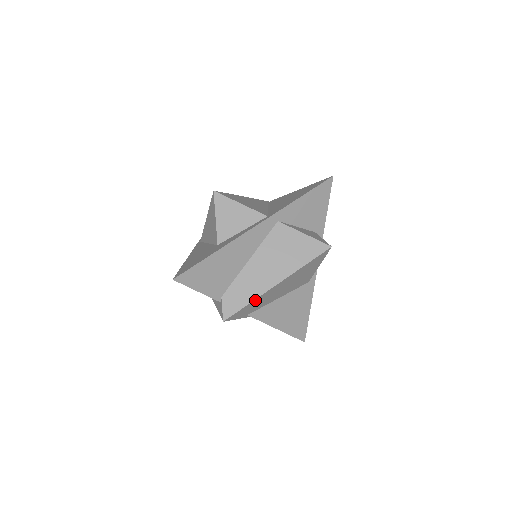
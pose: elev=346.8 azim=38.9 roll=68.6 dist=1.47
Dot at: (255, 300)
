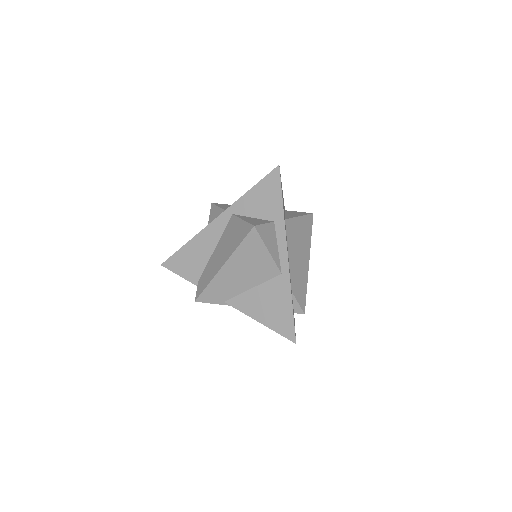
Dot at: (212, 283)
